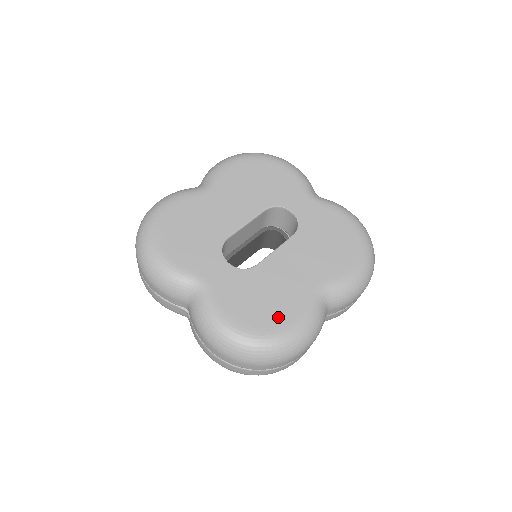
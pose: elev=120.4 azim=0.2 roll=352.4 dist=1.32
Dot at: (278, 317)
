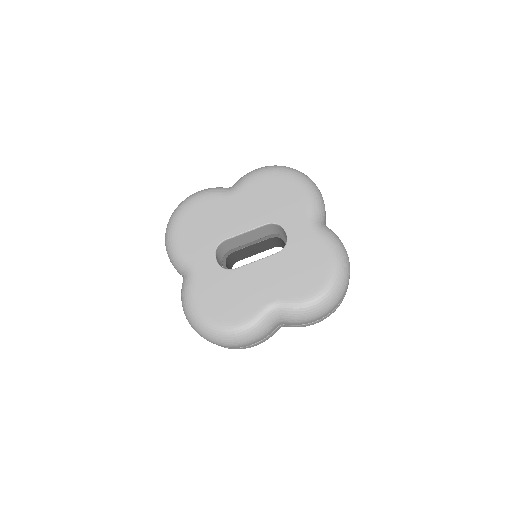
Dot at: (230, 314)
